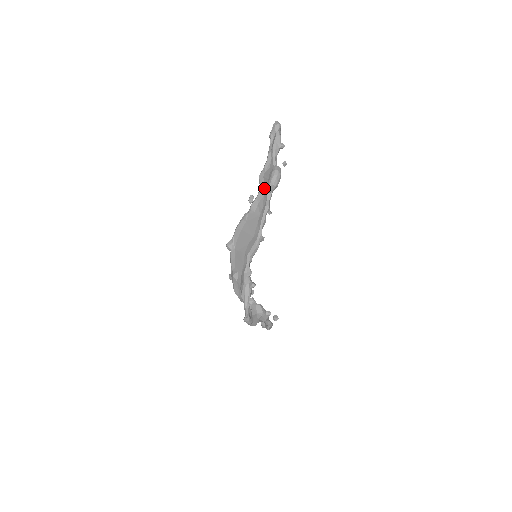
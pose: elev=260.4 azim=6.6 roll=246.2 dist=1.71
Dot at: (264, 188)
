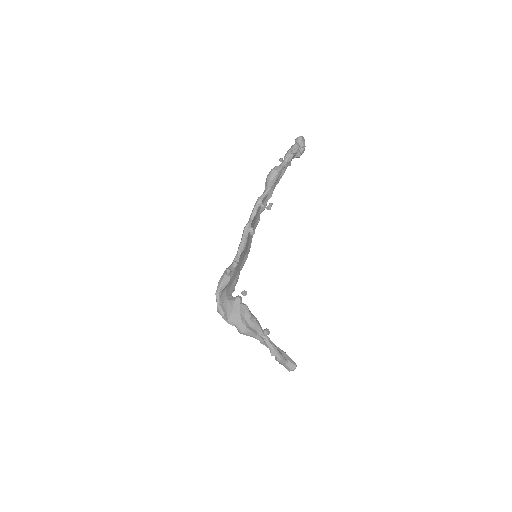
Dot at: occluded
